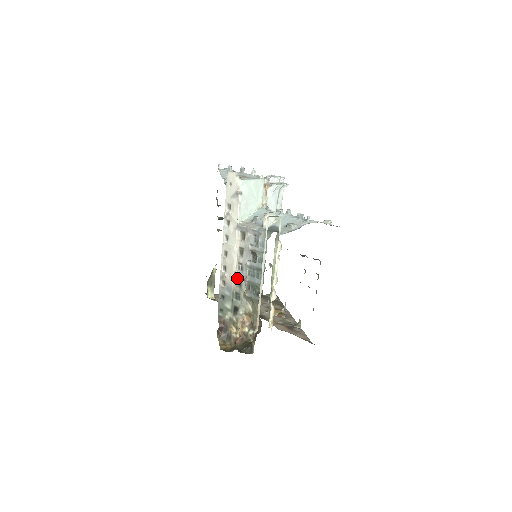
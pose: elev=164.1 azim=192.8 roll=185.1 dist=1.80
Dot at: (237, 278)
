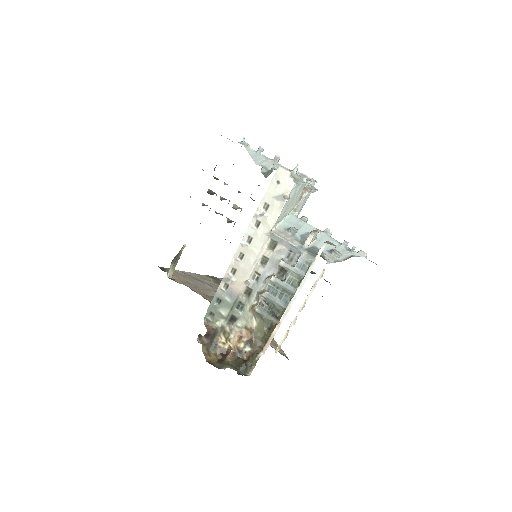
Dot at: (247, 287)
